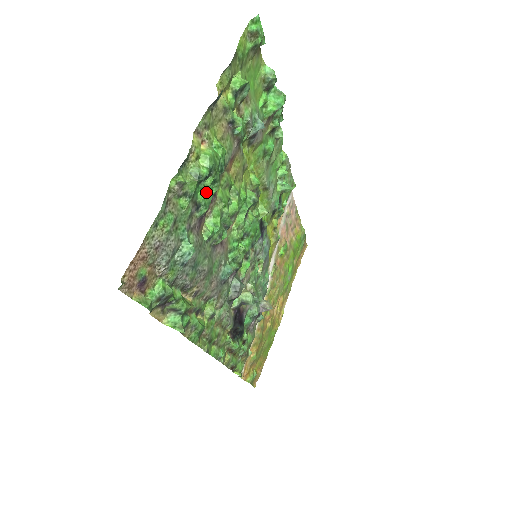
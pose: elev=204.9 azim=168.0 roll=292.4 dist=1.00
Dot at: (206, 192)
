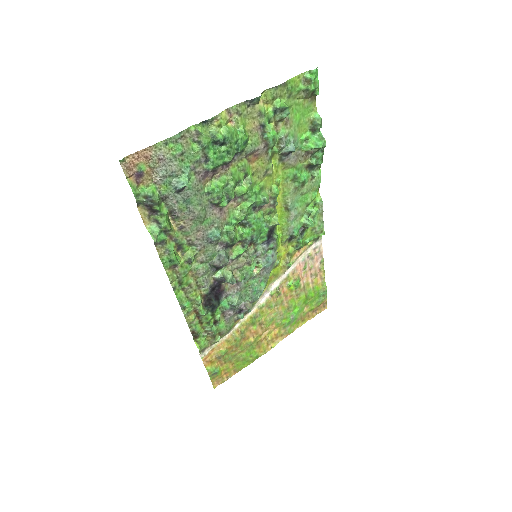
Dot at: (218, 155)
